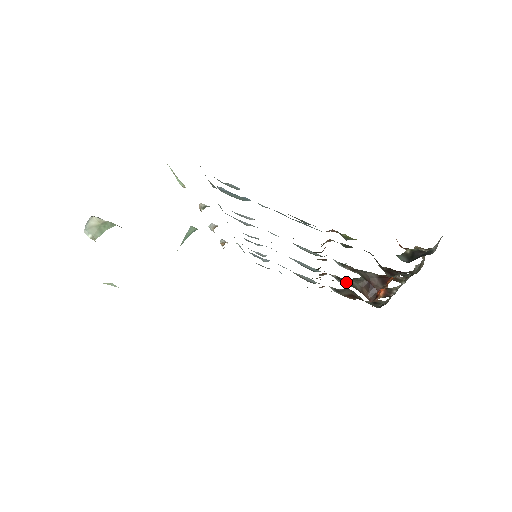
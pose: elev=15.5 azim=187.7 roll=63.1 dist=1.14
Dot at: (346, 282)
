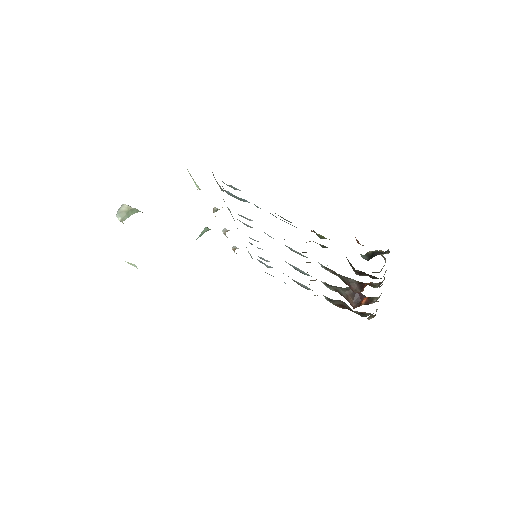
Dot at: (333, 288)
